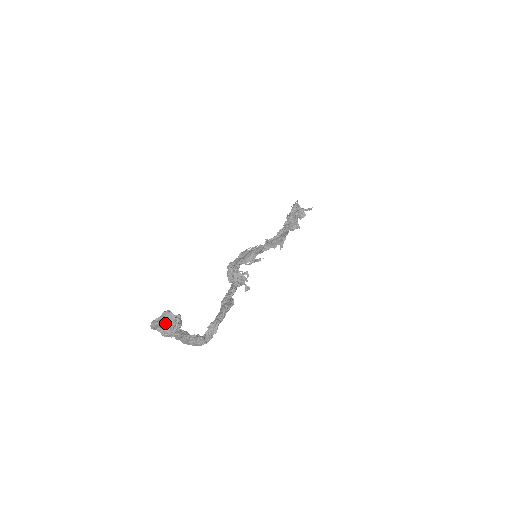
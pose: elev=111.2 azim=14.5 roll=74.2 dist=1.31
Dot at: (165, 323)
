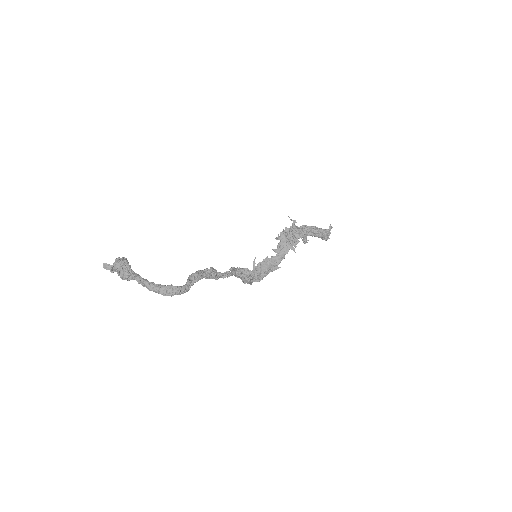
Dot at: (114, 264)
